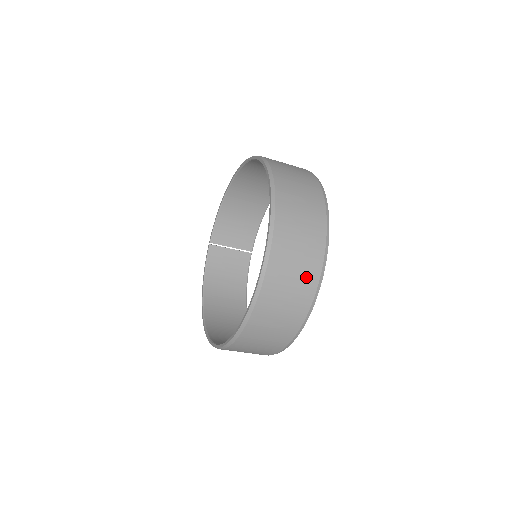
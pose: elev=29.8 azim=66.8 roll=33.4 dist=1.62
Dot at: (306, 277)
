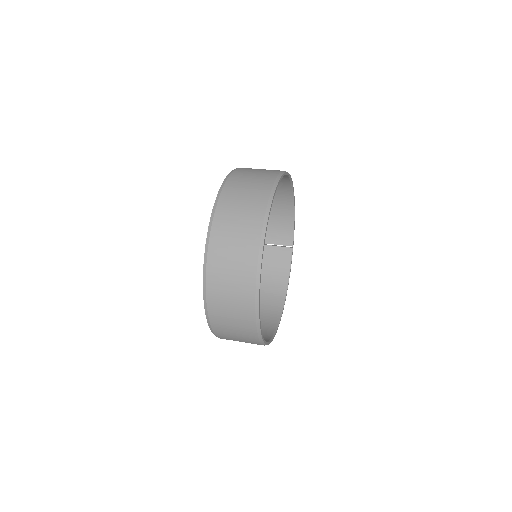
Dot at: (243, 280)
